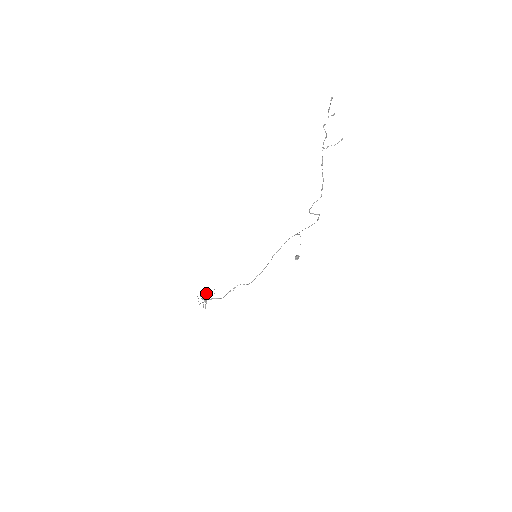
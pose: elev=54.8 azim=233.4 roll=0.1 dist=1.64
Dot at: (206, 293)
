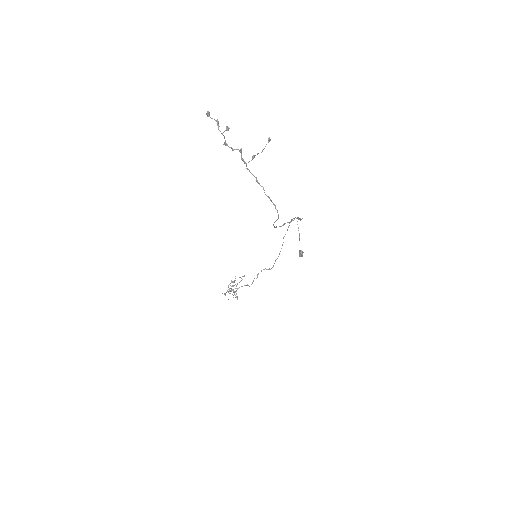
Dot at: (229, 288)
